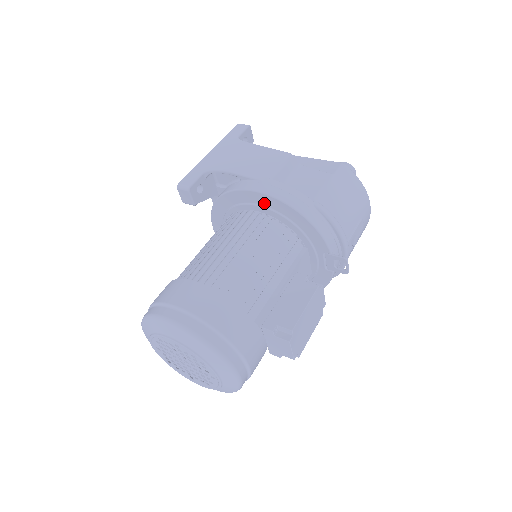
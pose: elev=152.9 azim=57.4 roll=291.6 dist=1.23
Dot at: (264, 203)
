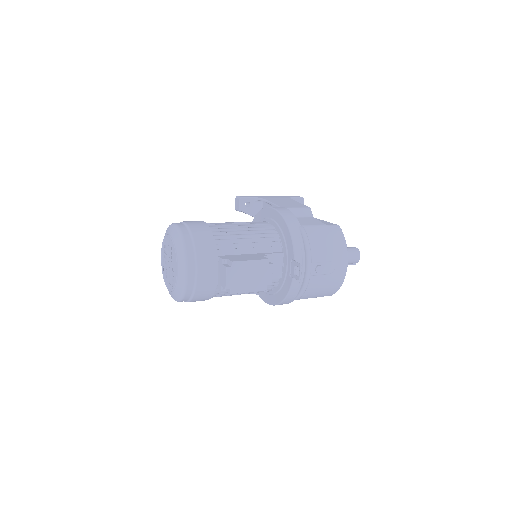
Dot at: (273, 217)
